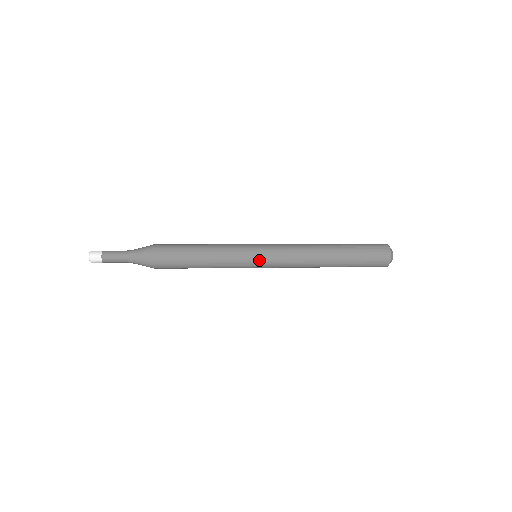
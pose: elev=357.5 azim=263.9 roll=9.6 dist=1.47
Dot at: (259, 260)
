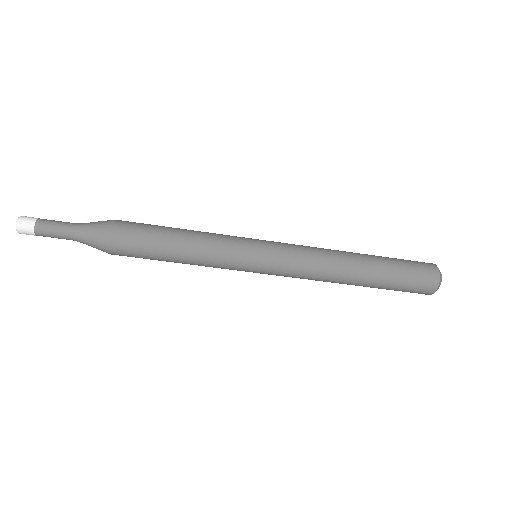
Dot at: (261, 259)
